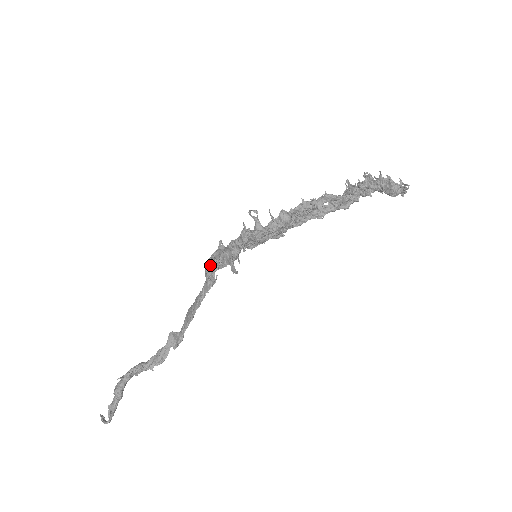
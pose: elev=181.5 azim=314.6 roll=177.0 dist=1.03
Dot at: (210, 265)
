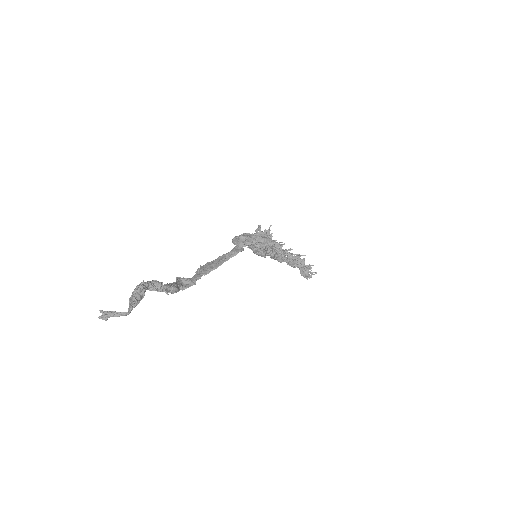
Dot at: (247, 236)
